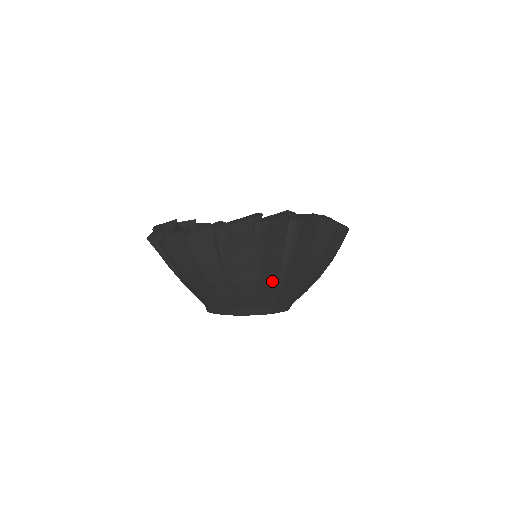
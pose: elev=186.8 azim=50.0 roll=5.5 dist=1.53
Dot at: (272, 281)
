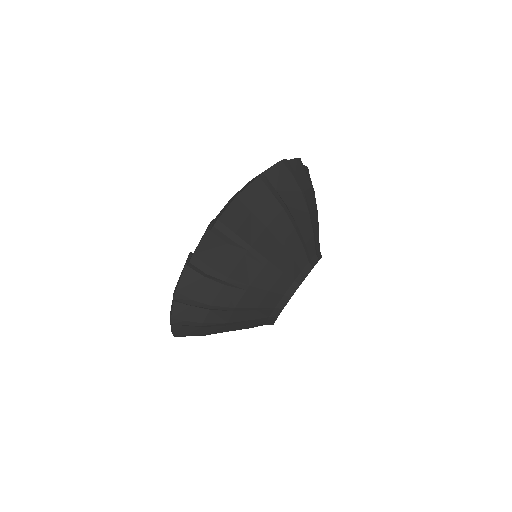
Dot at: (260, 274)
